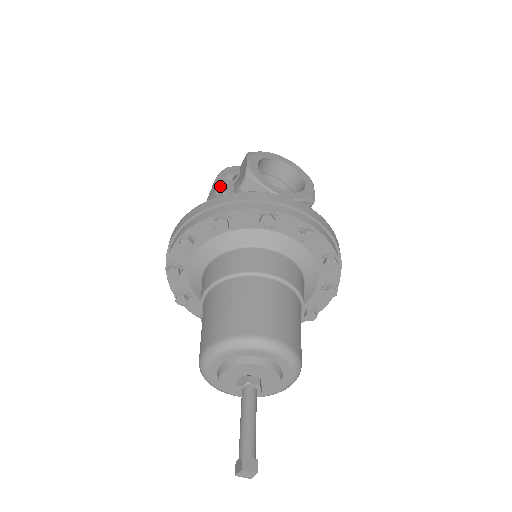
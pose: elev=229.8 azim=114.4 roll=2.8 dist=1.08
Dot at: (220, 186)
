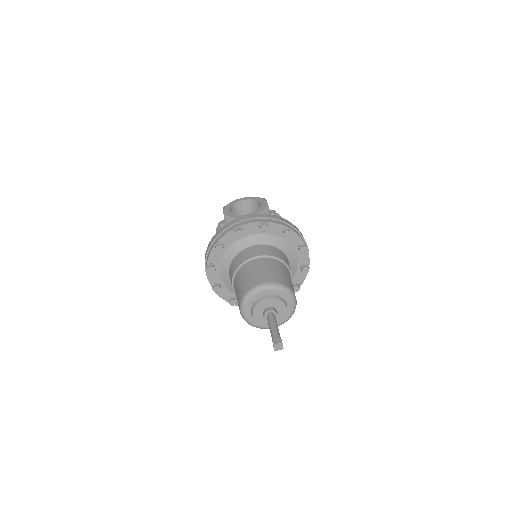
Dot at: occluded
